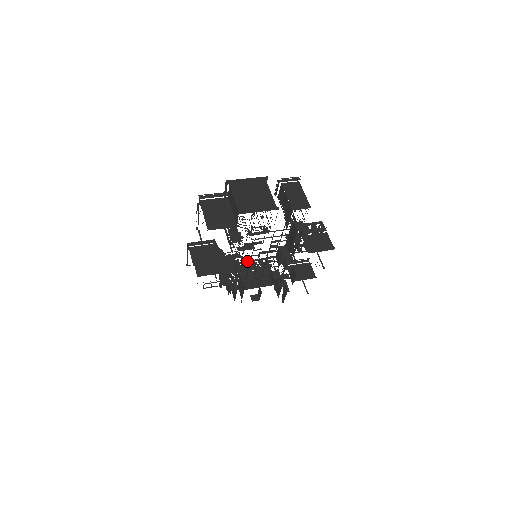
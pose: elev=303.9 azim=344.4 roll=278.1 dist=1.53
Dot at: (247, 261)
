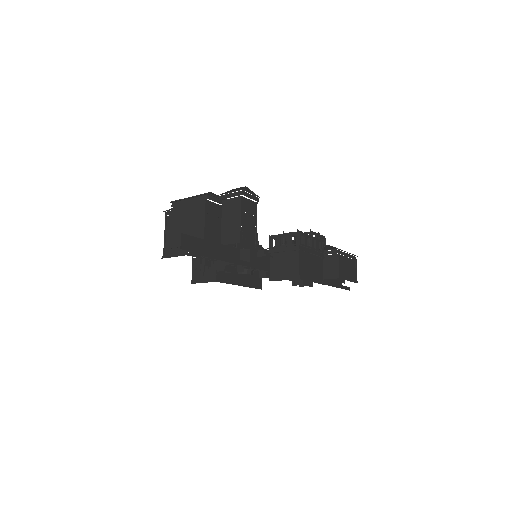
Dot at: occluded
